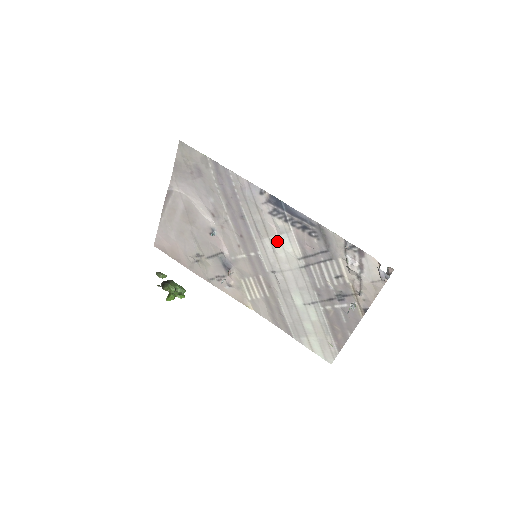
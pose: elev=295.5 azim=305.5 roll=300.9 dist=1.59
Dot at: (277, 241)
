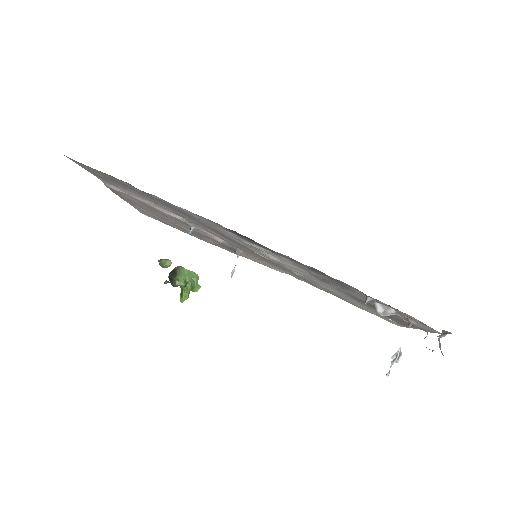
Dot at: (271, 257)
